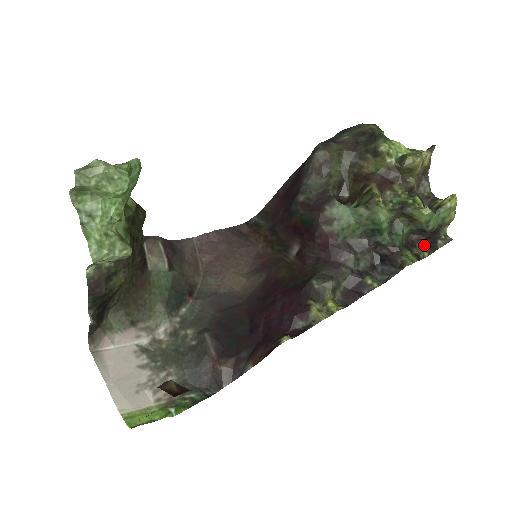
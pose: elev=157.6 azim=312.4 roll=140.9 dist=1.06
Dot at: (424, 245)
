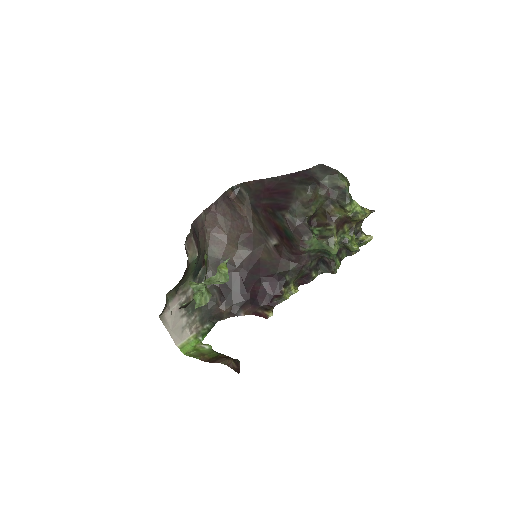
Dot at: (345, 251)
